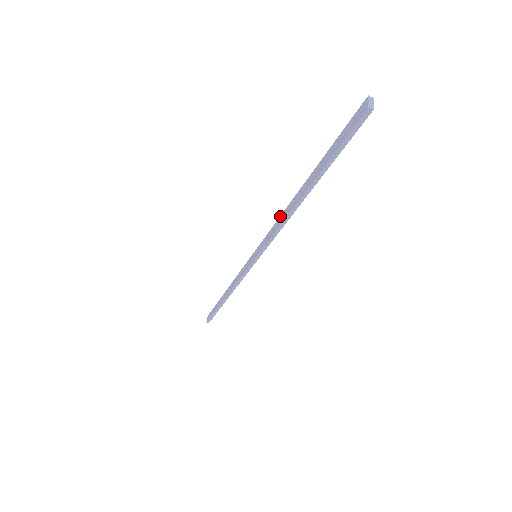
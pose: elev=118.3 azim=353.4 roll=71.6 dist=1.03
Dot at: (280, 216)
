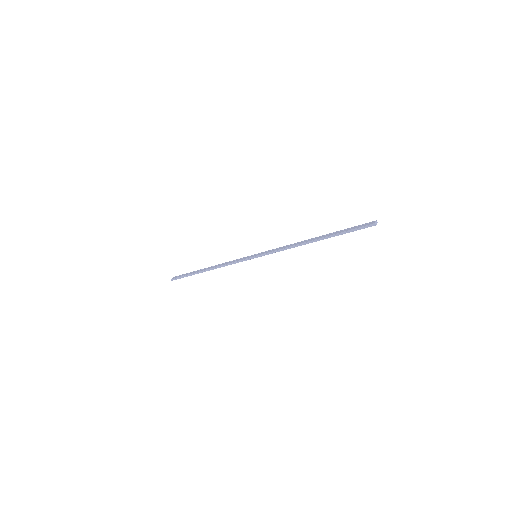
Dot at: (292, 244)
